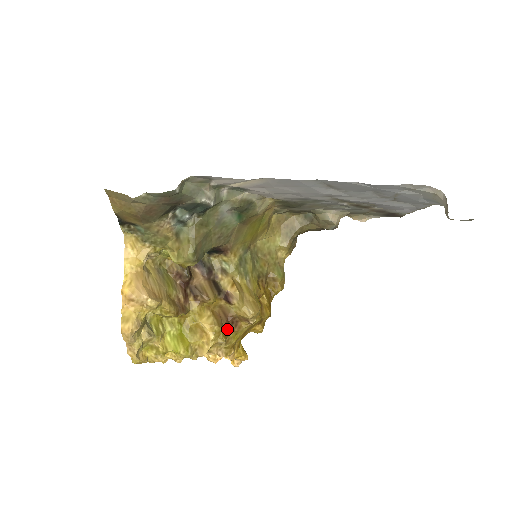
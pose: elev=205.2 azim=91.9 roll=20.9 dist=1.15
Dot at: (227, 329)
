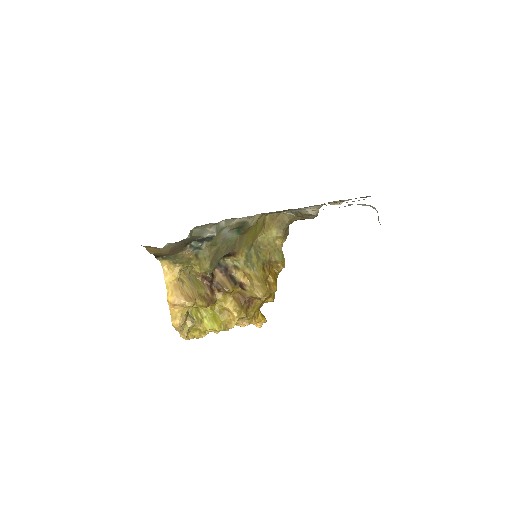
Dot at: (246, 307)
